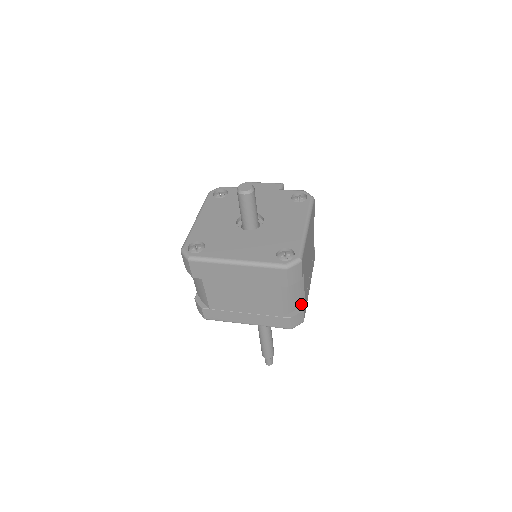
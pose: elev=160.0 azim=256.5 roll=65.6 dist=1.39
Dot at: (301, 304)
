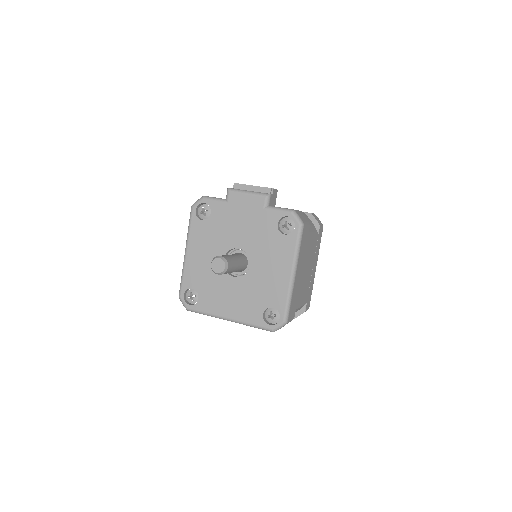
Dot at: (303, 306)
